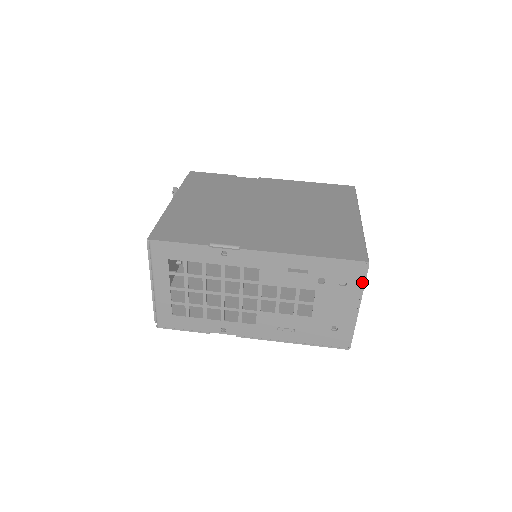
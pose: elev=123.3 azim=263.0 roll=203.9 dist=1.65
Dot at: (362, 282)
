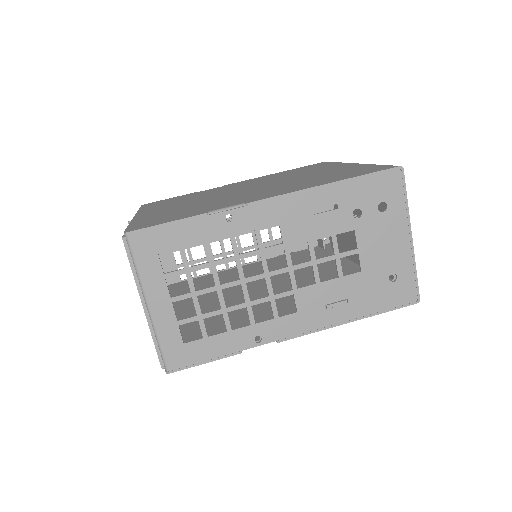
Dot at: (403, 197)
